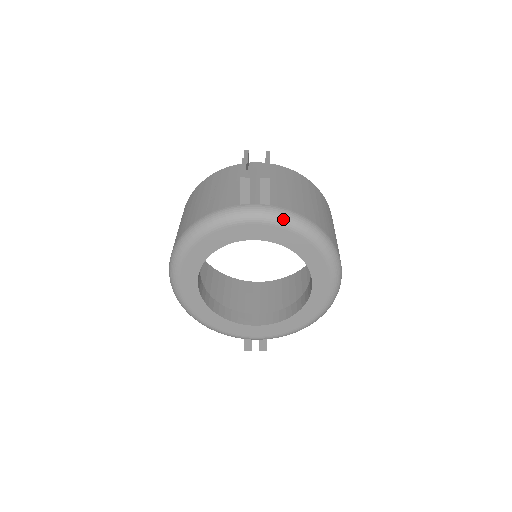
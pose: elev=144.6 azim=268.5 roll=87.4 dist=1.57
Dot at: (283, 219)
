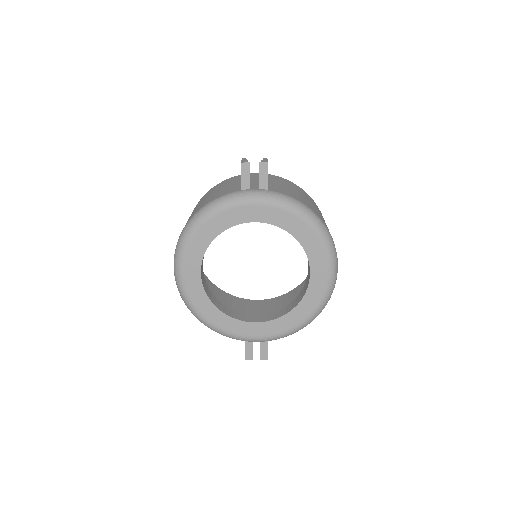
Dot at: (280, 200)
